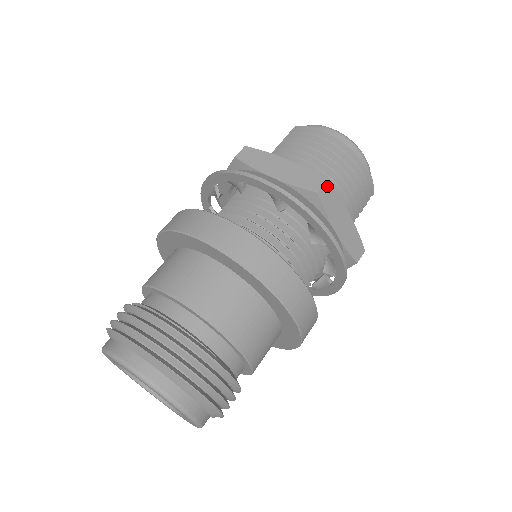
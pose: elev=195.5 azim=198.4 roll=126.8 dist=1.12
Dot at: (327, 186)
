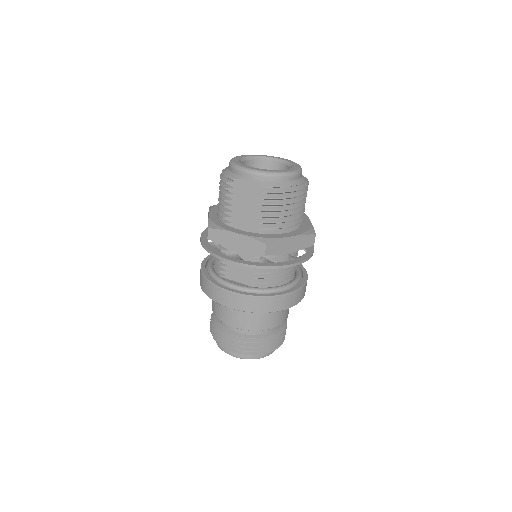
Dot at: (315, 236)
